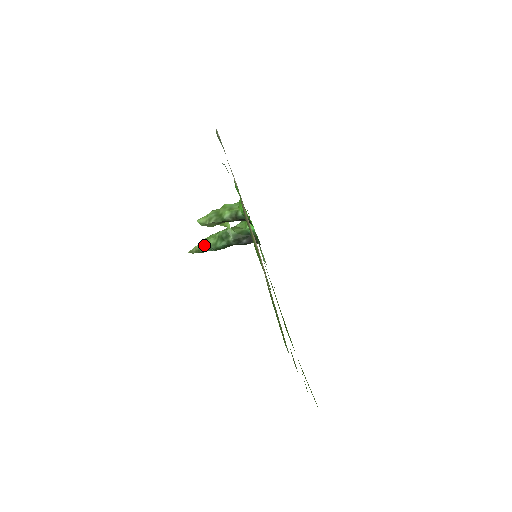
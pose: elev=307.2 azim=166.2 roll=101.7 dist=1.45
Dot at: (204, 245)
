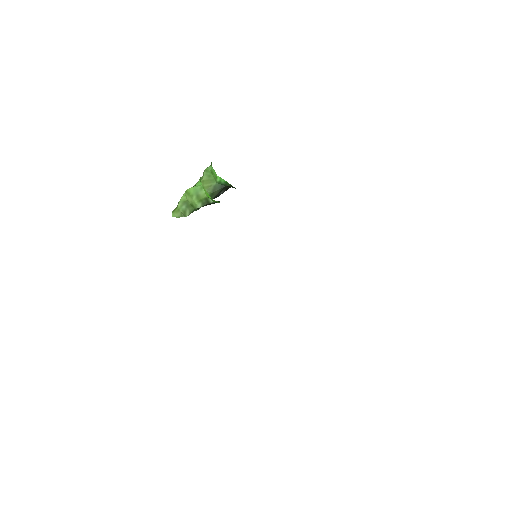
Dot at: occluded
